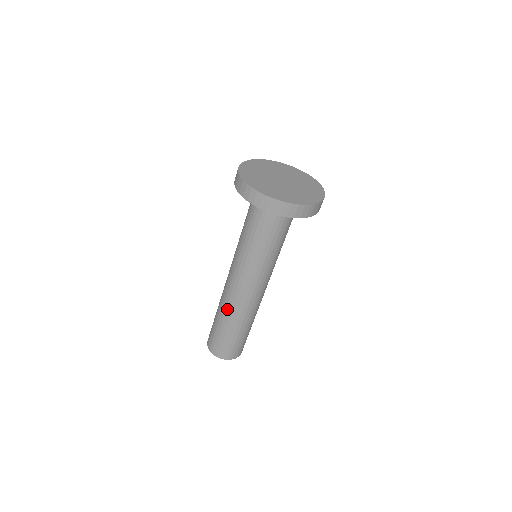
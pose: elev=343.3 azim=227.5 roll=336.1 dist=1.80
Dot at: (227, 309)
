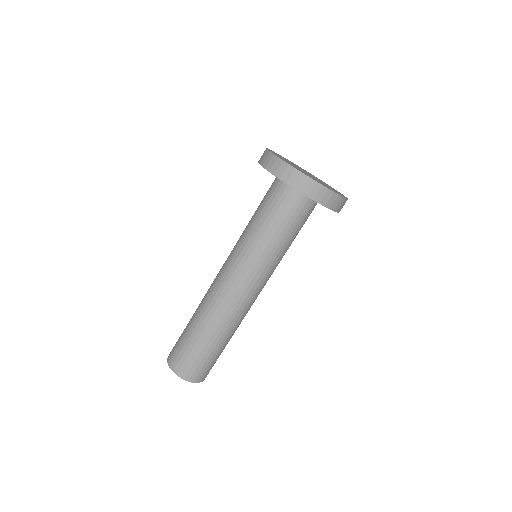
Dot at: (204, 307)
